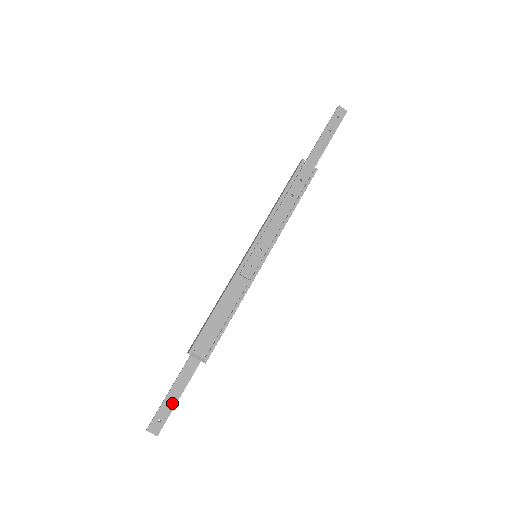
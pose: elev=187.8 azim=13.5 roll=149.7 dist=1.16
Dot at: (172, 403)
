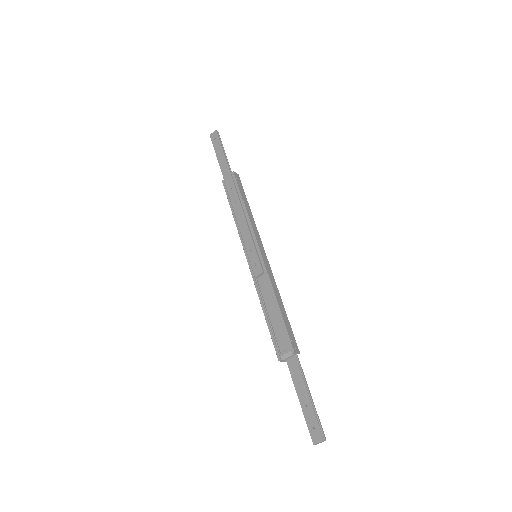
Dot at: (308, 405)
